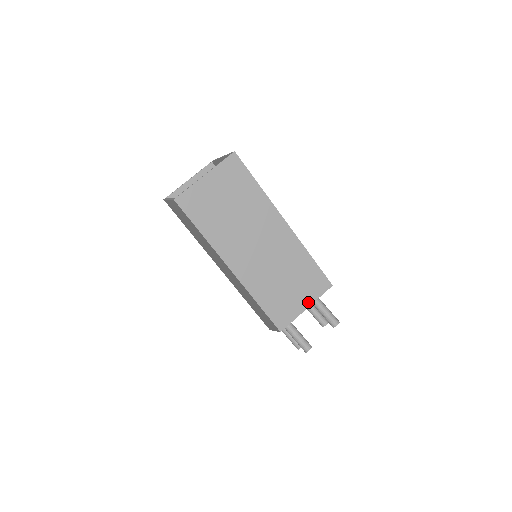
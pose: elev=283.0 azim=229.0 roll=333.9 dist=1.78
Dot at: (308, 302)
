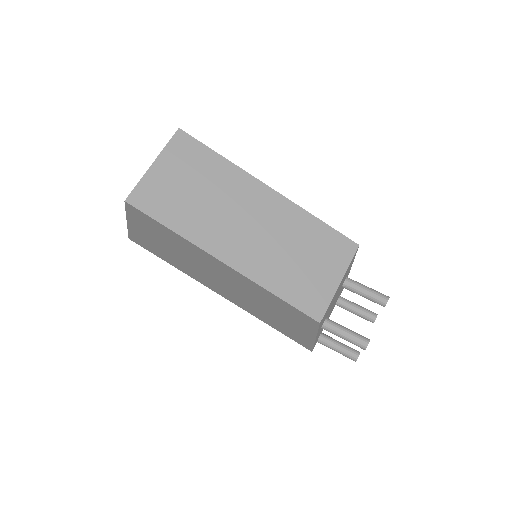
Dot at: (338, 274)
